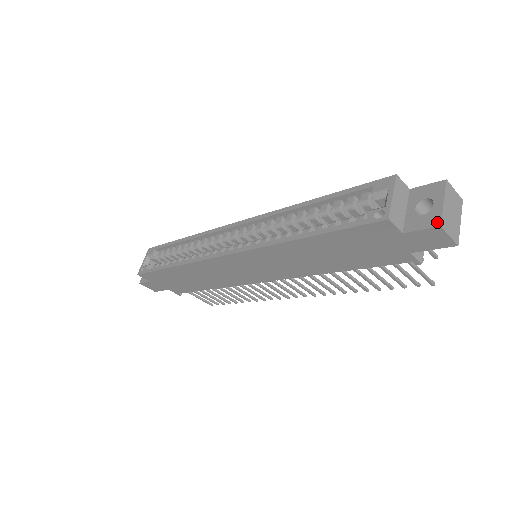
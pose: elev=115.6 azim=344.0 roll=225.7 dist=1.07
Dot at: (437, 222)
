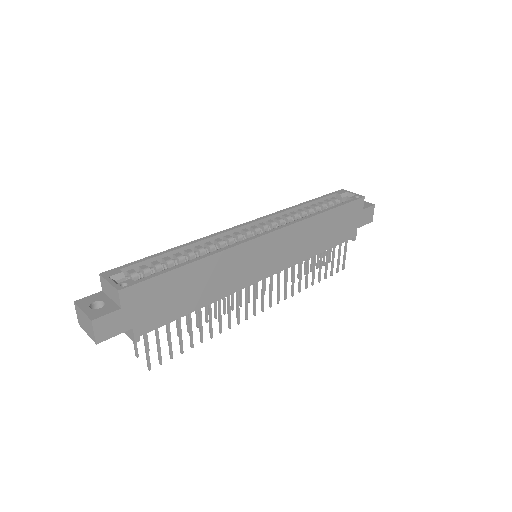
Dot at: (372, 204)
